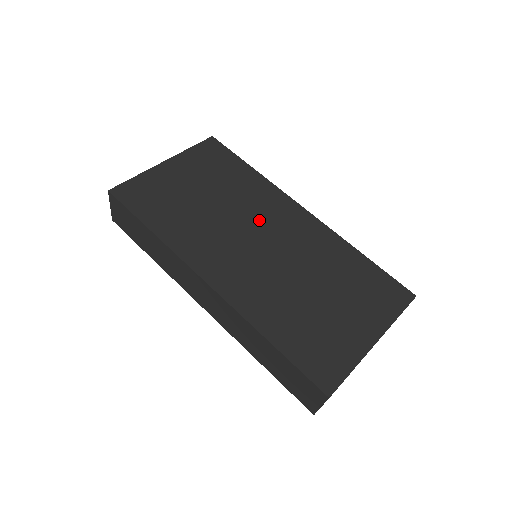
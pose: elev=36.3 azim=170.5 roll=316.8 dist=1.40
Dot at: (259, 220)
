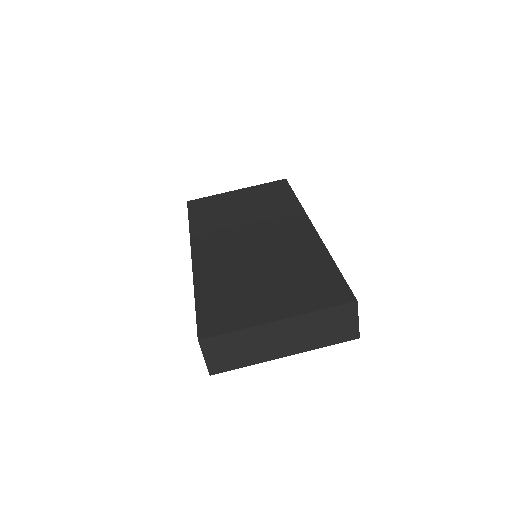
Dot at: (267, 227)
